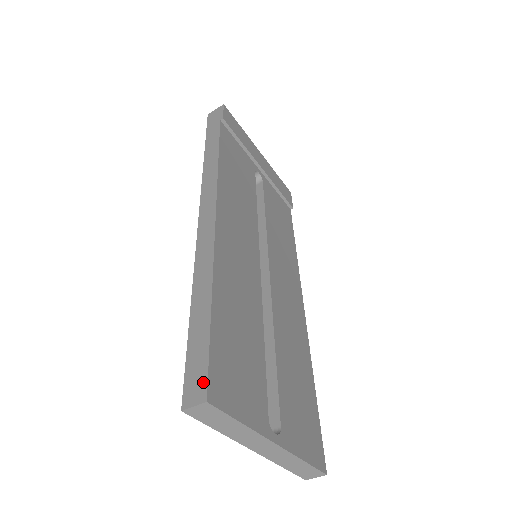
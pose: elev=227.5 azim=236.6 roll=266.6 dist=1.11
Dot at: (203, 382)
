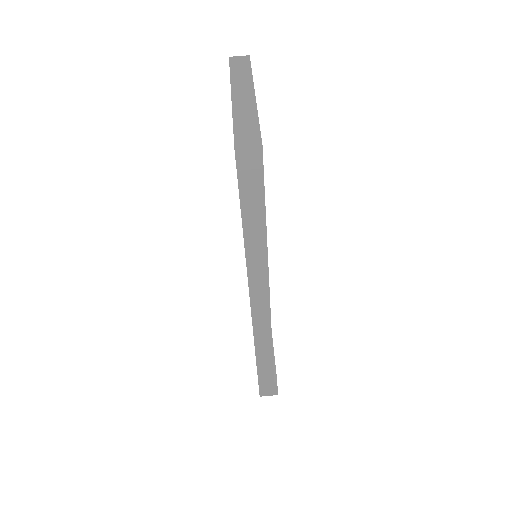
Dot at: occluded
